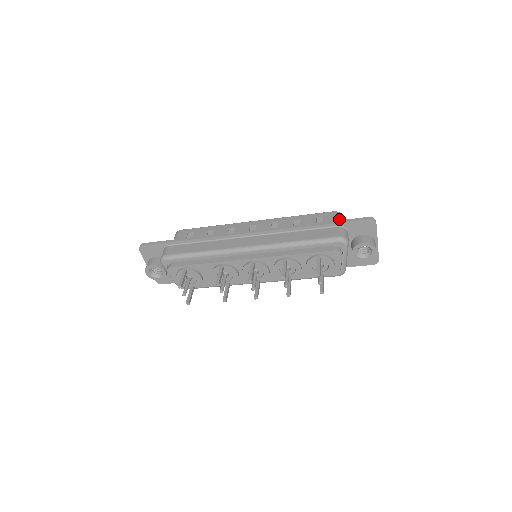
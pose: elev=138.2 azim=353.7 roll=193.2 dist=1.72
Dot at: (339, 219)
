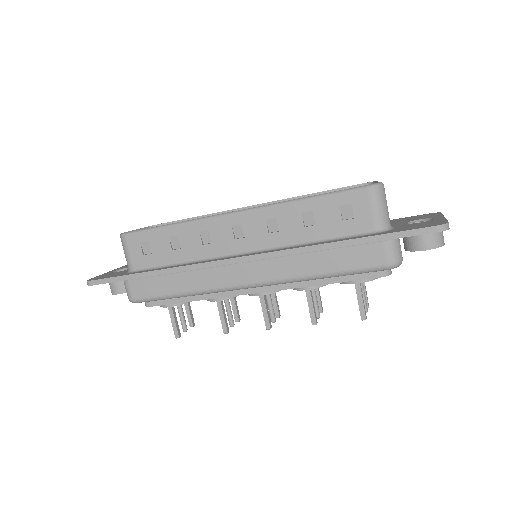
Dot at: (380, 206)
